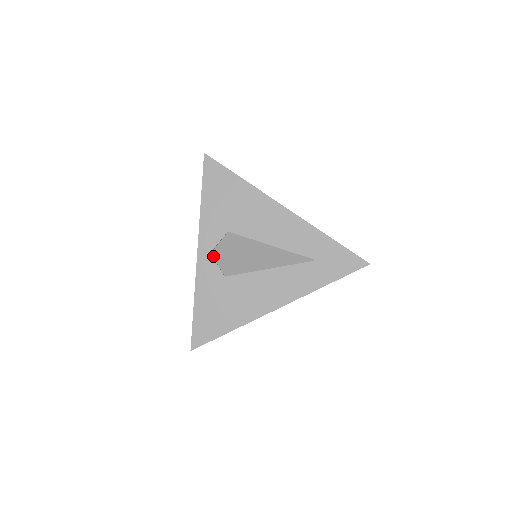
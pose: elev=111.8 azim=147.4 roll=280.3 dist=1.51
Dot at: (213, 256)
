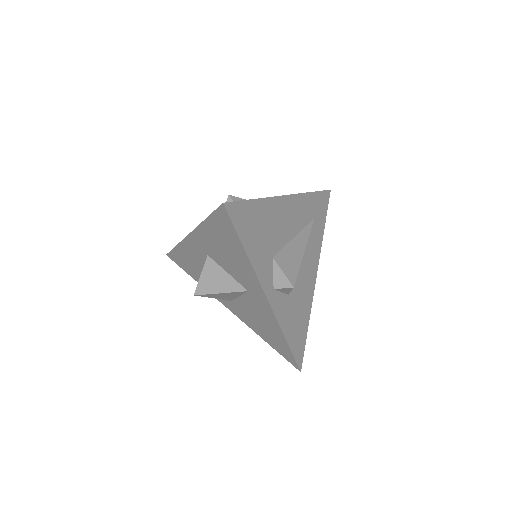
Dot at: occluded
